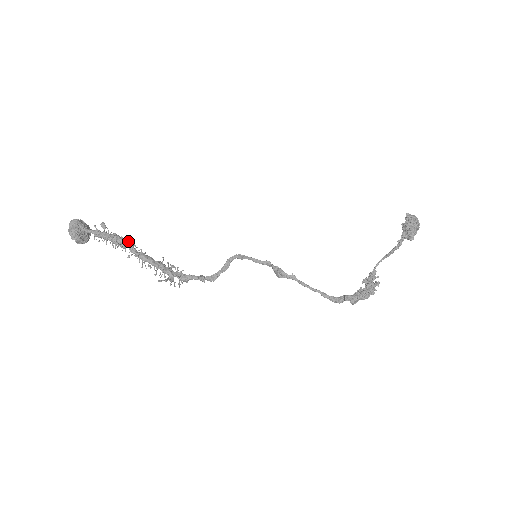
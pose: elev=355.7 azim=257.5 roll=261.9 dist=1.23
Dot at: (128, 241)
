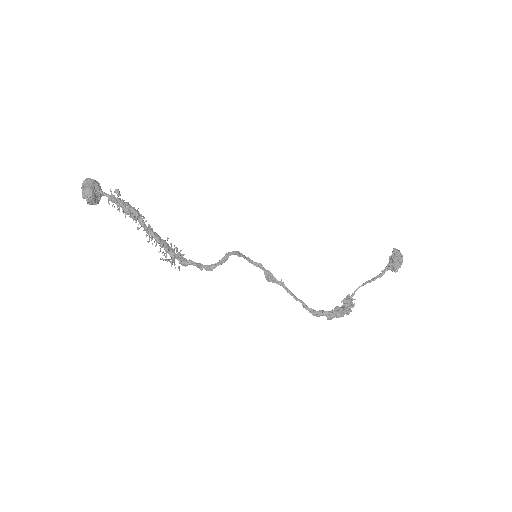
Dot at: (139, 213)
